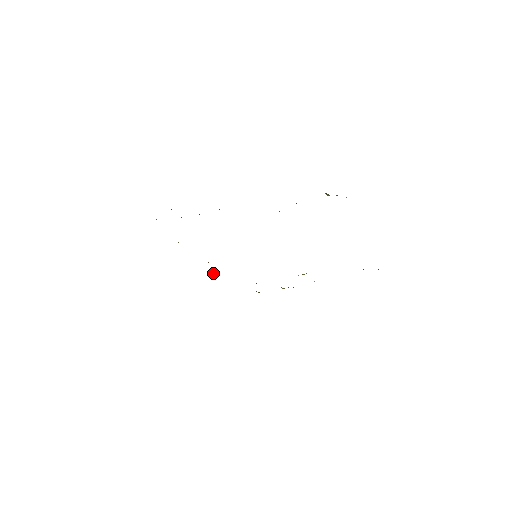
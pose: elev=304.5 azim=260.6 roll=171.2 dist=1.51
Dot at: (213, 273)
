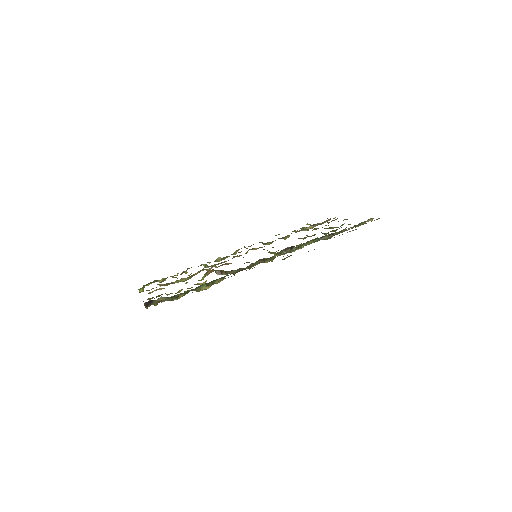
Dot at: (221, 274)
